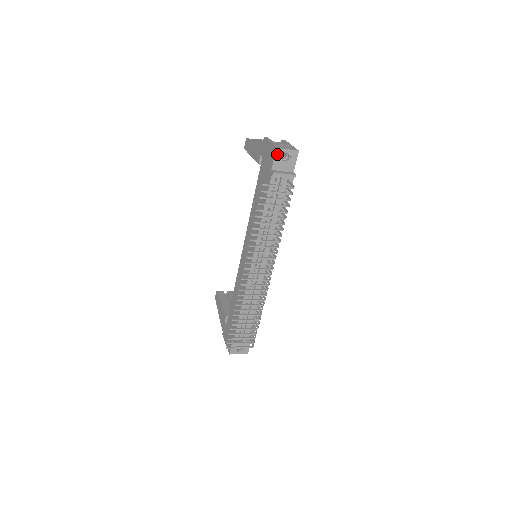
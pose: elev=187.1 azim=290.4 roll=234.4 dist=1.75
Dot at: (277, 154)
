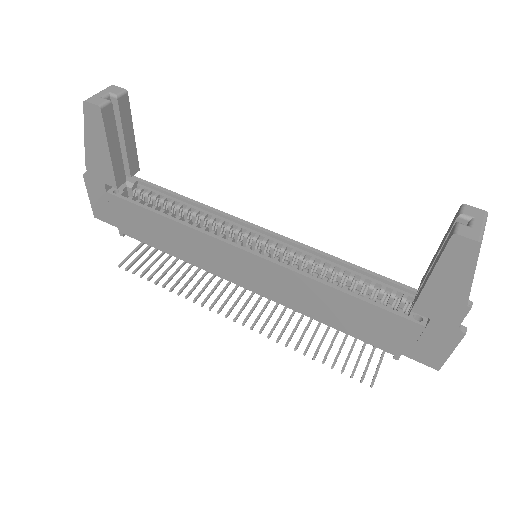
Dot at: (429, 363)
